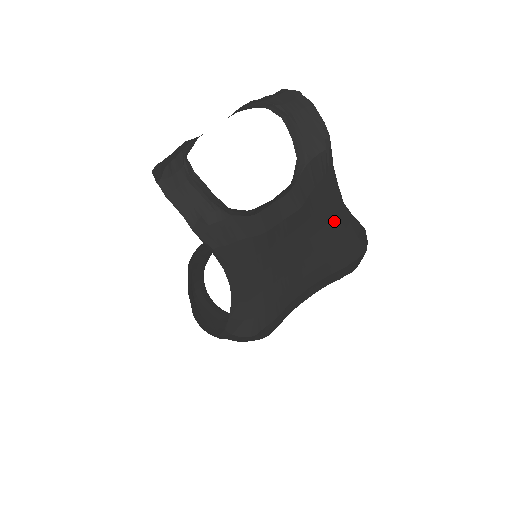
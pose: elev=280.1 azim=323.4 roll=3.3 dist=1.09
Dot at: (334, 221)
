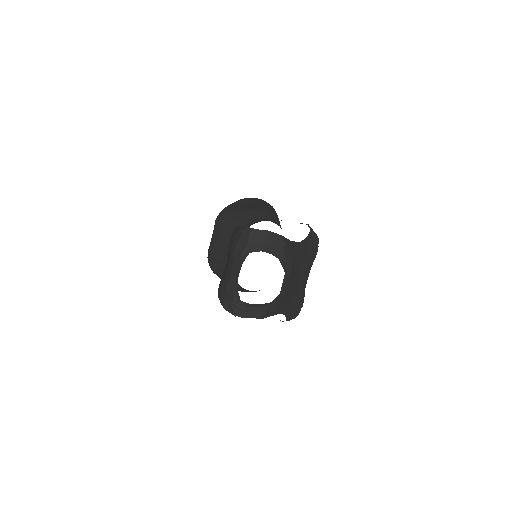
Dot at: (302, 252)
